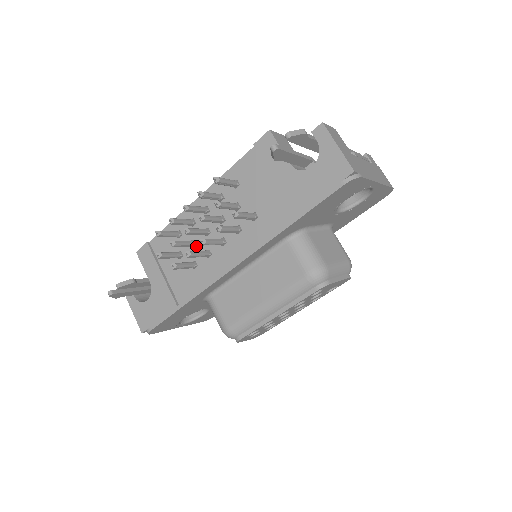
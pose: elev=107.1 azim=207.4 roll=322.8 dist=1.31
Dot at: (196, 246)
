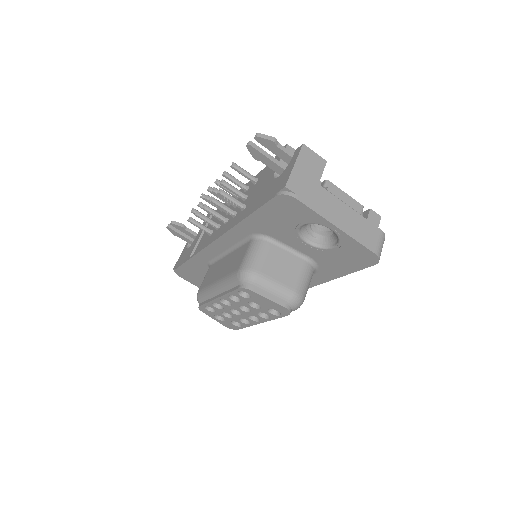
Dot at: occluded
